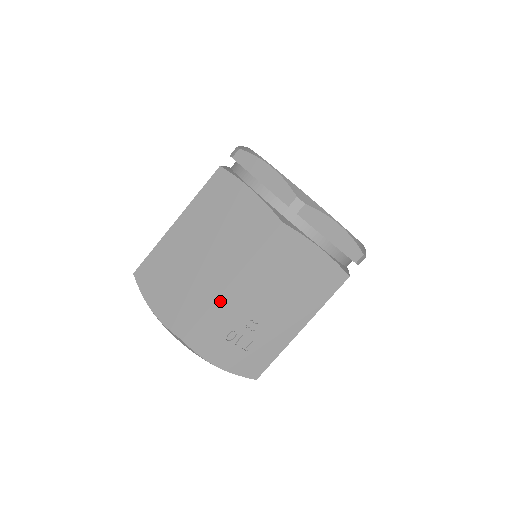
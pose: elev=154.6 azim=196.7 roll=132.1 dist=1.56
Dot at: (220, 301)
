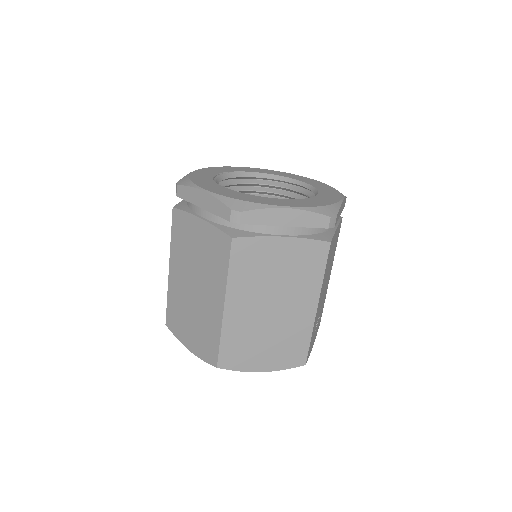
Dot at: (314, 322)
